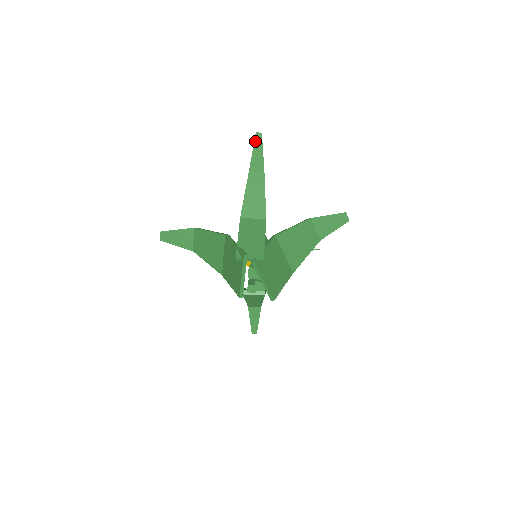
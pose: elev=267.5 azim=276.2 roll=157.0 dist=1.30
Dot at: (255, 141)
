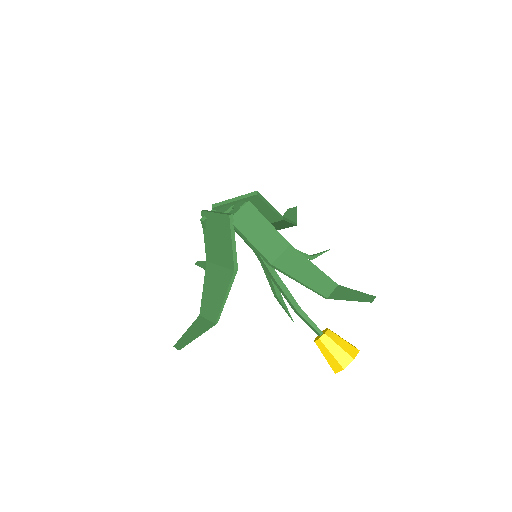
Dot at: (198, 265)
